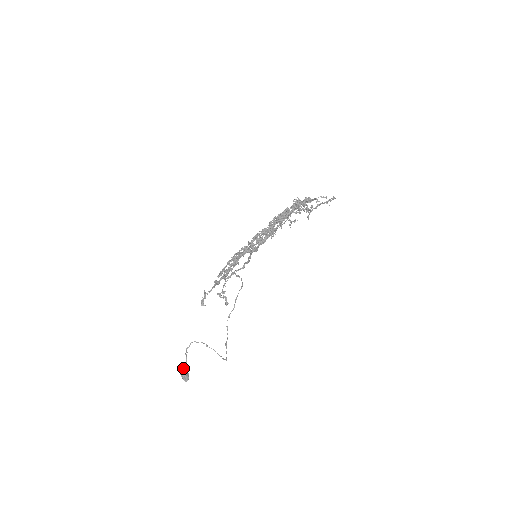
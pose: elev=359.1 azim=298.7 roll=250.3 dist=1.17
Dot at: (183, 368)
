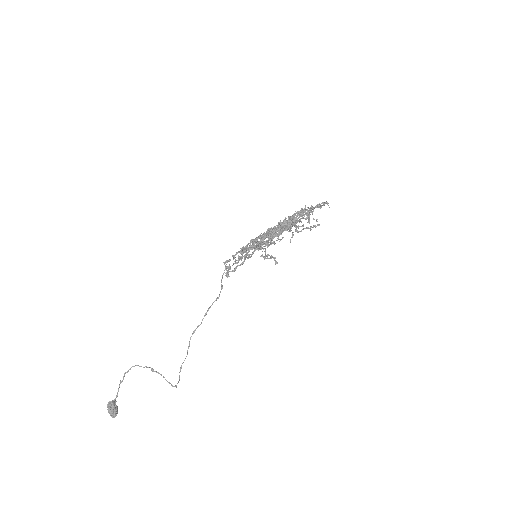
Dot at: (112, 400)
